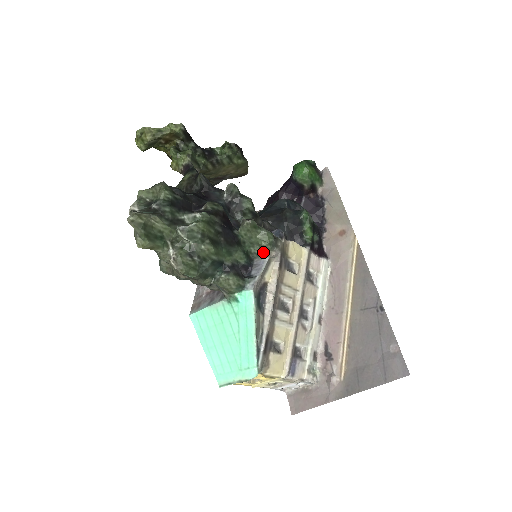
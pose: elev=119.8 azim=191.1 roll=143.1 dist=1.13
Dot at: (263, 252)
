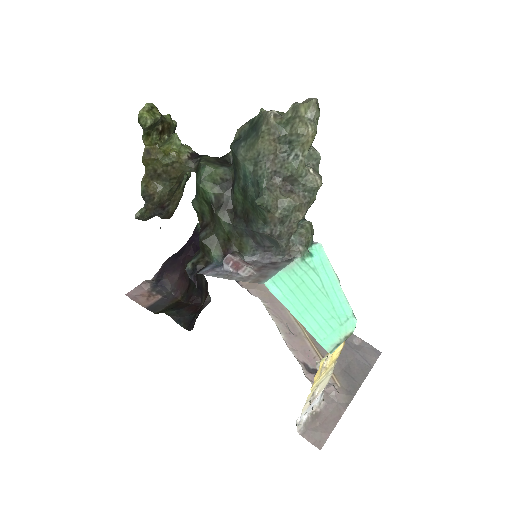
Dot at: occluded
